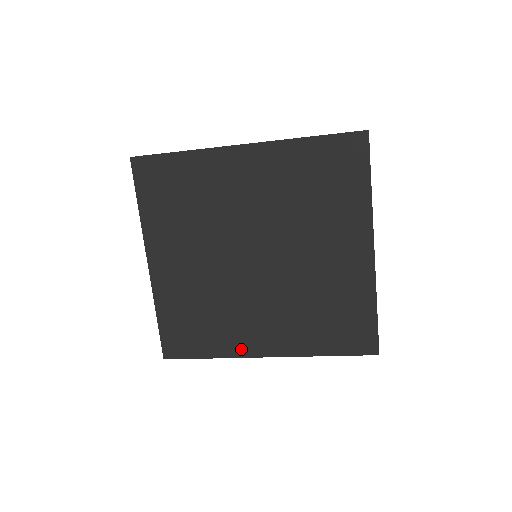
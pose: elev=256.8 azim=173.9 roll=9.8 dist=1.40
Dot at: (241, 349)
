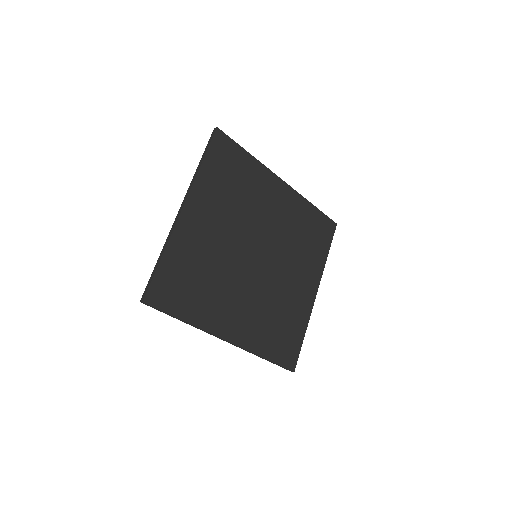
Dot at: (213, 325)
